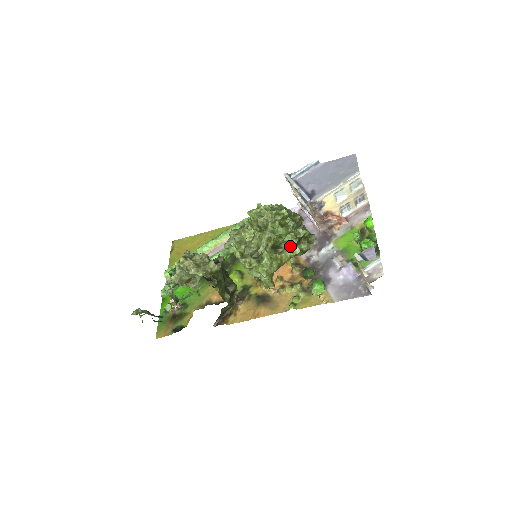
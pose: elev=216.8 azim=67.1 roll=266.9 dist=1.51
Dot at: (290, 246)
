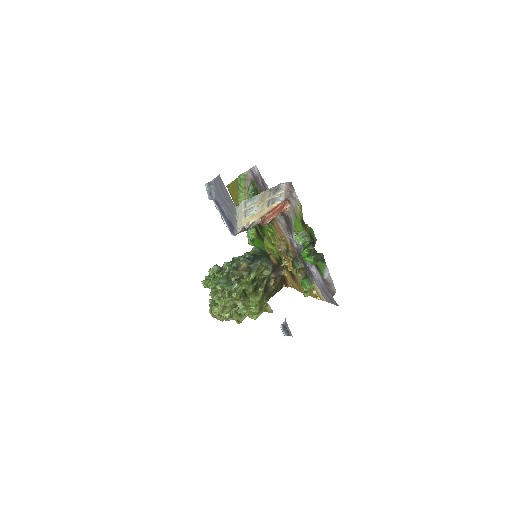
Dot at: (249, 296)
